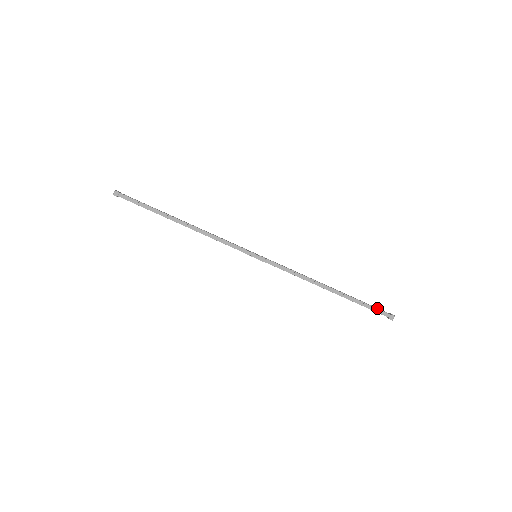
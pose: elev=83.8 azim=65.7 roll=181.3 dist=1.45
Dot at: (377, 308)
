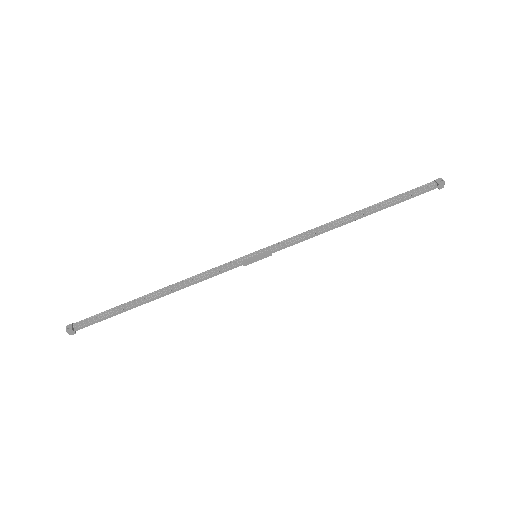
Dot at: (419, 190)
